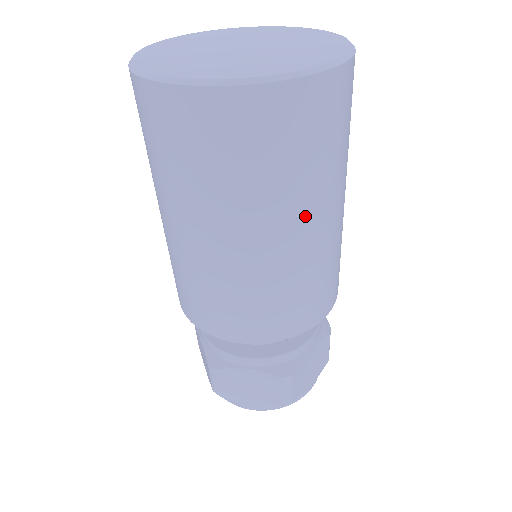
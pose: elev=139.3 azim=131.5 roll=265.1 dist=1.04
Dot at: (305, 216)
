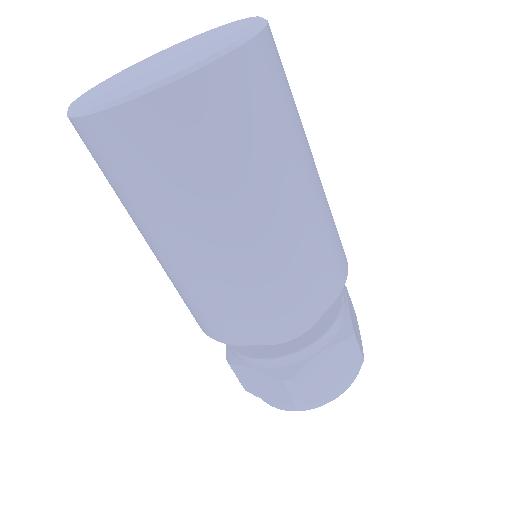
Dot at: (226, 222)
